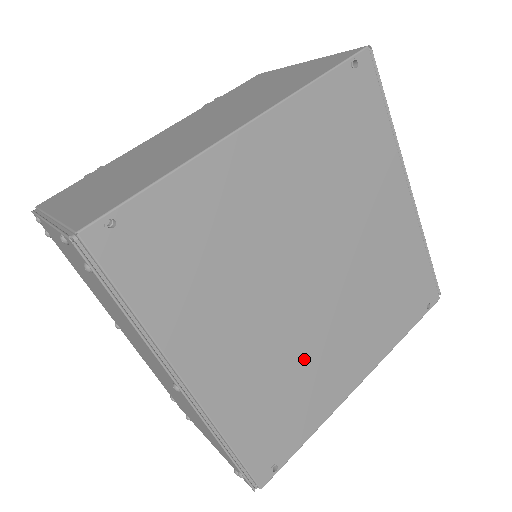
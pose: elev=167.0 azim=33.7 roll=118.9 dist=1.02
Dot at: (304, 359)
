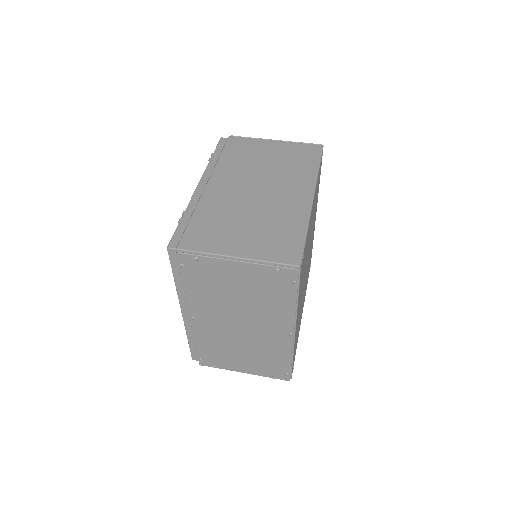
Dot at: occluded
